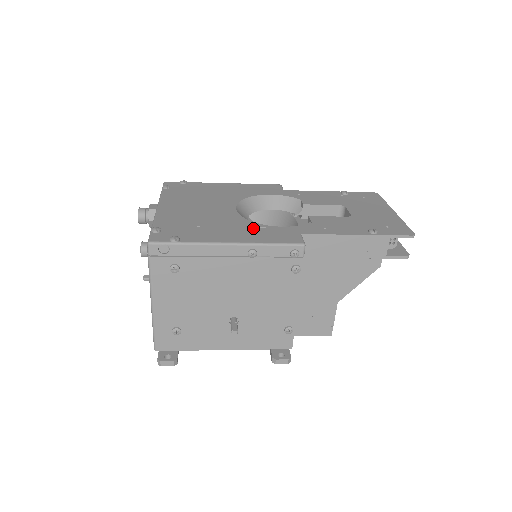
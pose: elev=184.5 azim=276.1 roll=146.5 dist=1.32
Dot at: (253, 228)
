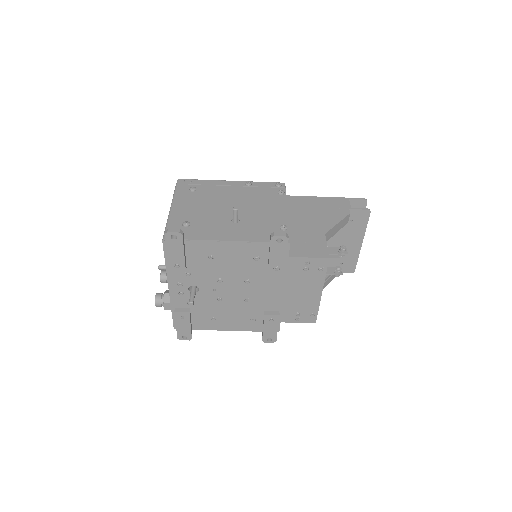
Dot at: occluded
